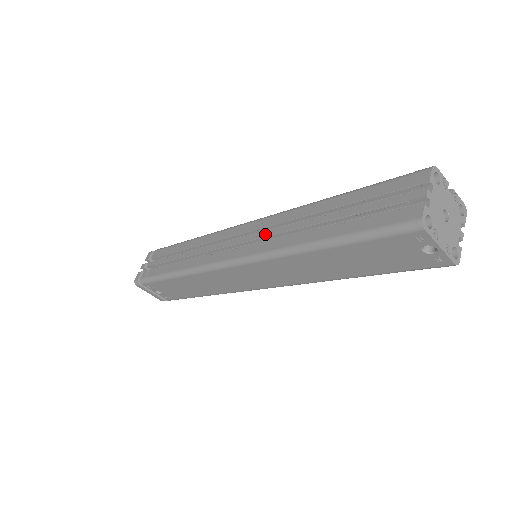
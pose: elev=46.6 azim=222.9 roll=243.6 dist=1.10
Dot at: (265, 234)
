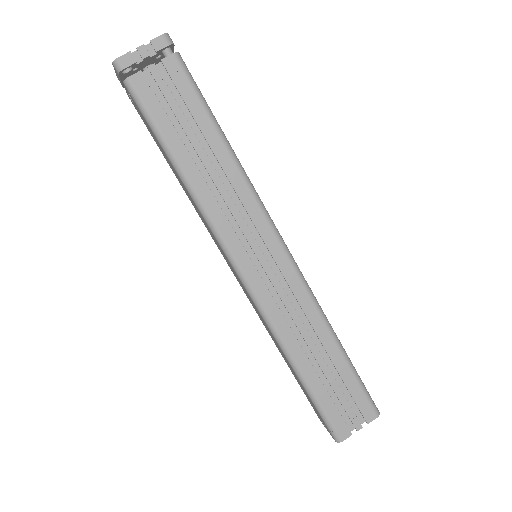
Dot at: (284, 297)
